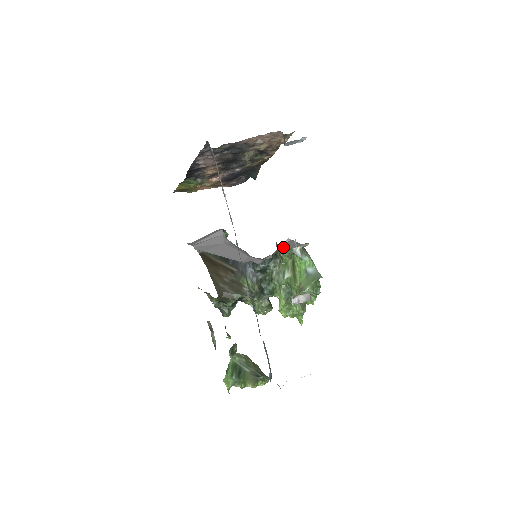
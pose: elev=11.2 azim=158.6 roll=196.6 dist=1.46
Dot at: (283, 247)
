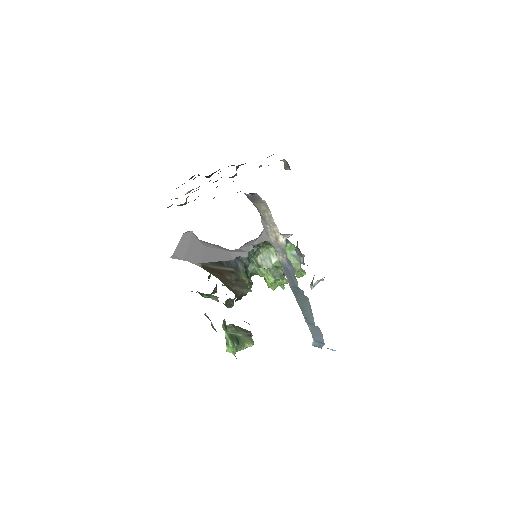
Dot at: (267, 240)
